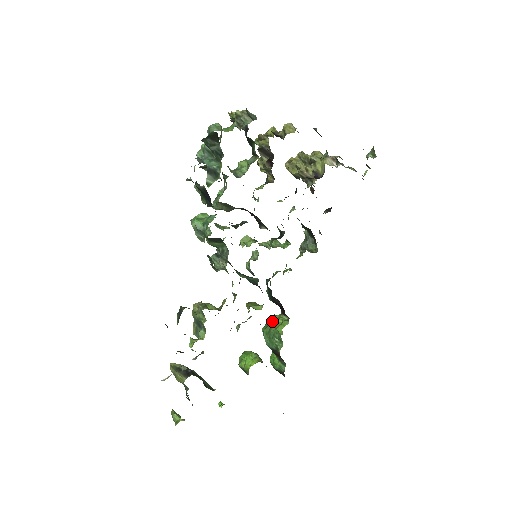
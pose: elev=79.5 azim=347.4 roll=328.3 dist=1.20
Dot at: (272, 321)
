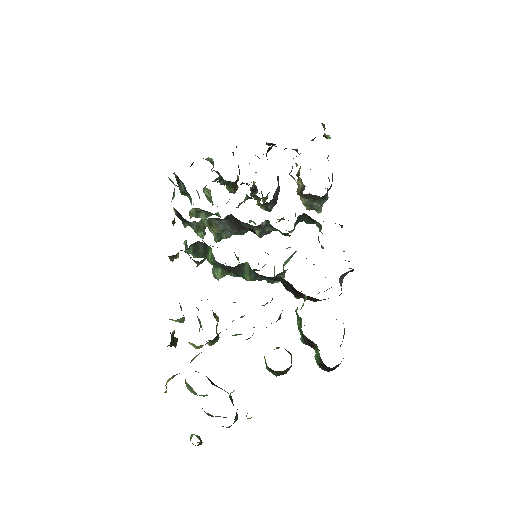
Dot at: occluded
